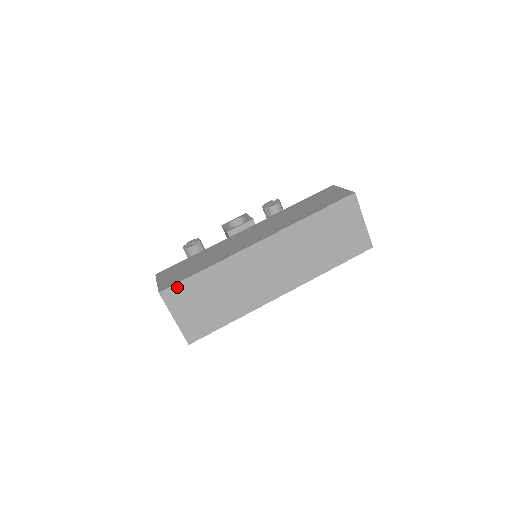
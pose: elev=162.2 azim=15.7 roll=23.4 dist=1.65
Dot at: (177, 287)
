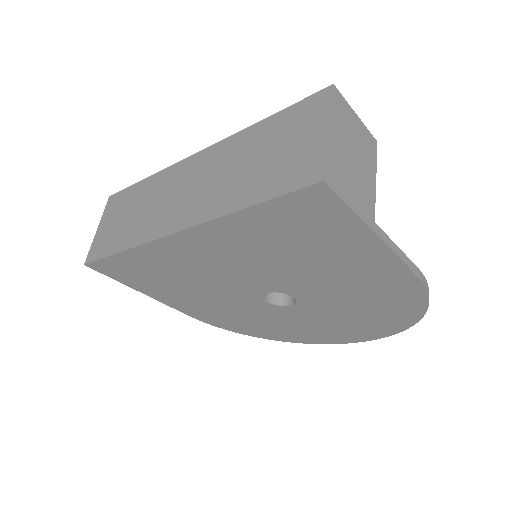
Dot at: (120, 194)
